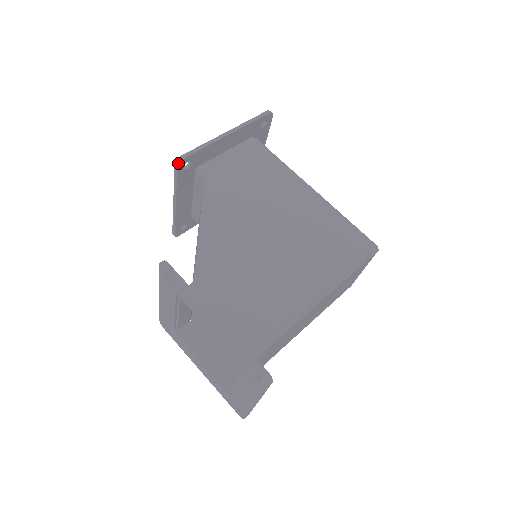
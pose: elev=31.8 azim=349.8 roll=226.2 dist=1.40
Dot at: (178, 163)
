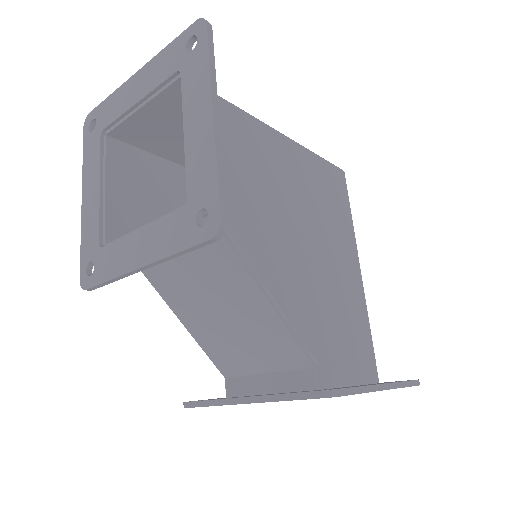
Dot at: occluded
